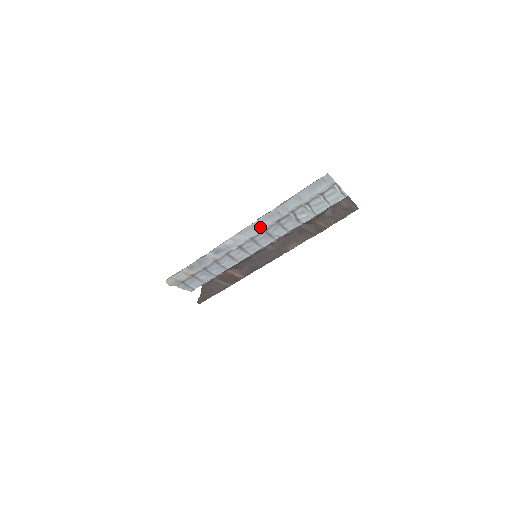
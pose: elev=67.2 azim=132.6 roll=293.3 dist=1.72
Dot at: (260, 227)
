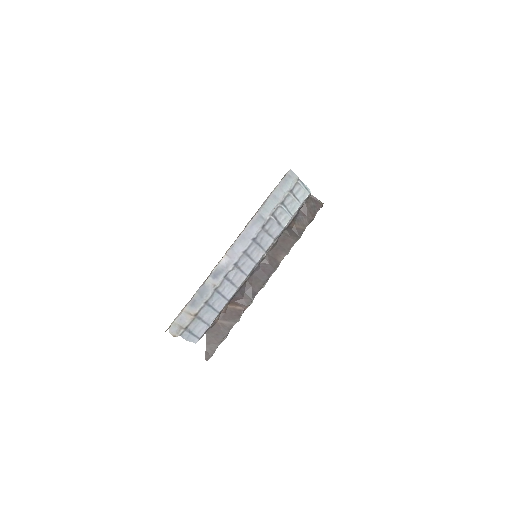
Dot at: (249, 236)
